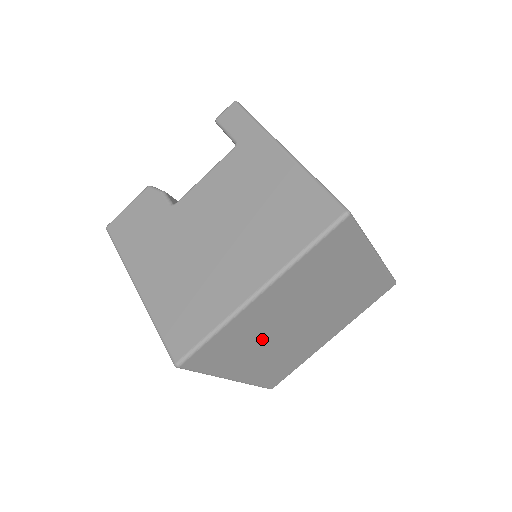
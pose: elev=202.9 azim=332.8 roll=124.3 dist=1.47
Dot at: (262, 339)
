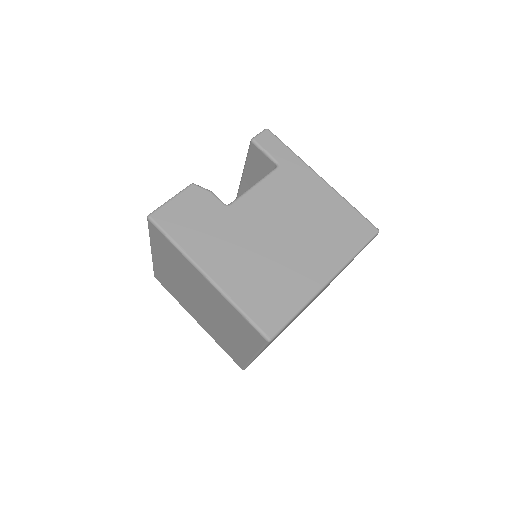
Dot at: occluded
